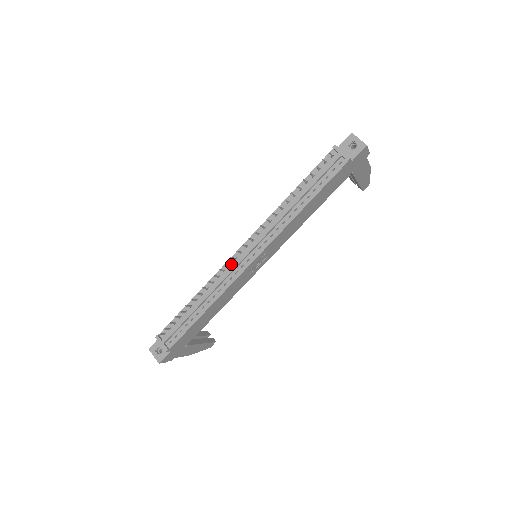
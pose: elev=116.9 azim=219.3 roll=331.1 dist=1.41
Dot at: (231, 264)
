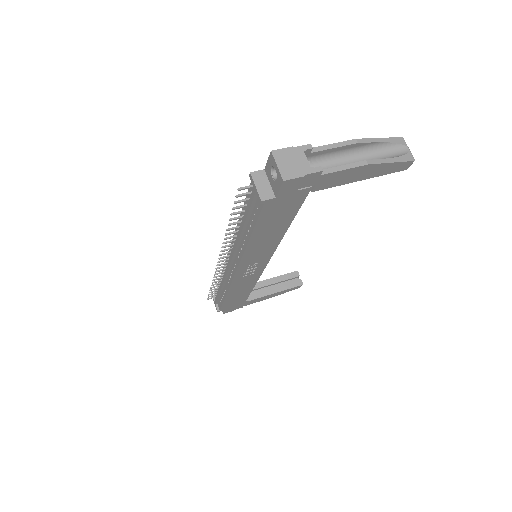
Dot at: occluded
